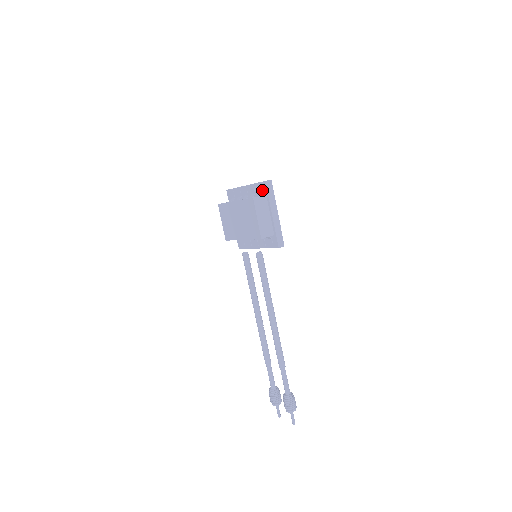
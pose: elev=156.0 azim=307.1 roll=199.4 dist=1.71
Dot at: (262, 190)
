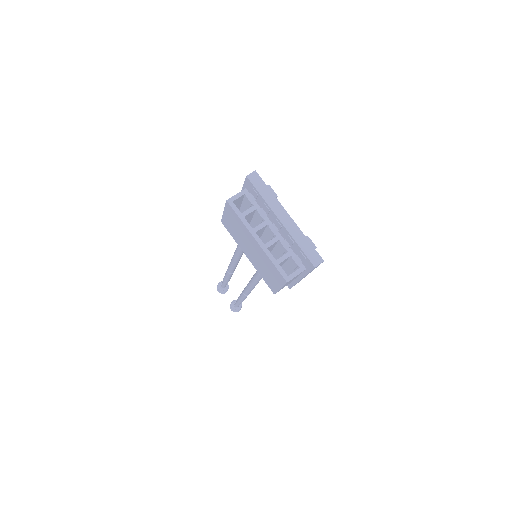
Dot at: (304, 261)
